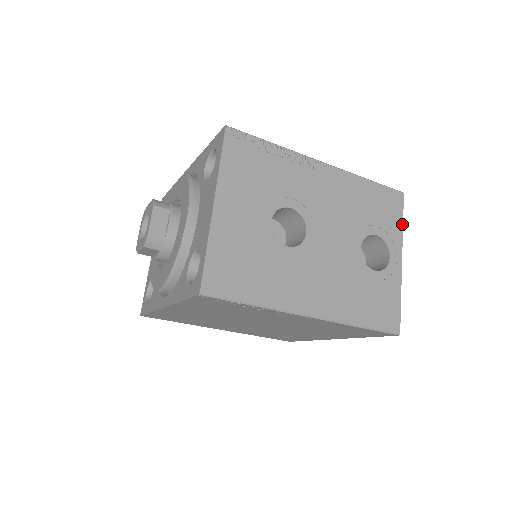
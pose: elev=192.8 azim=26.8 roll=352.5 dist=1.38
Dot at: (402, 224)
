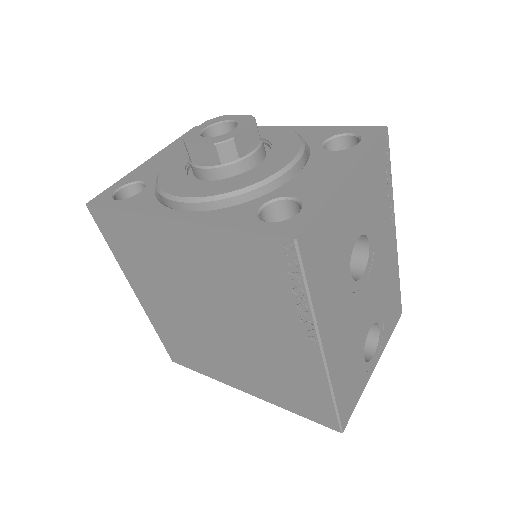
Dot at: (390, 336)
